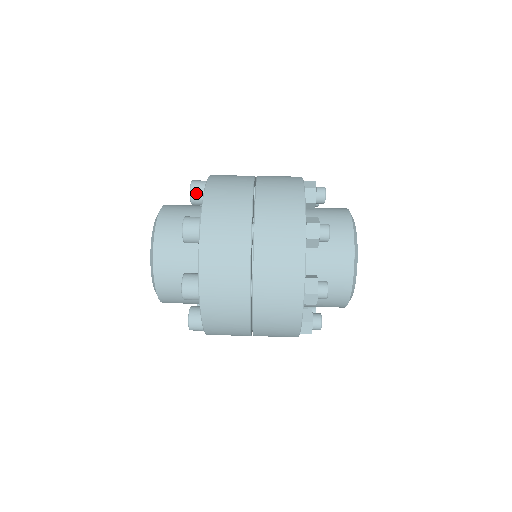
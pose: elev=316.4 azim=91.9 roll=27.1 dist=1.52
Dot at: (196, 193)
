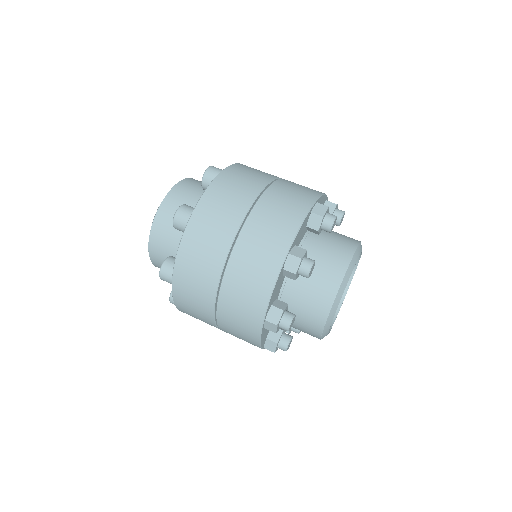
Dot at: (207, 181)
